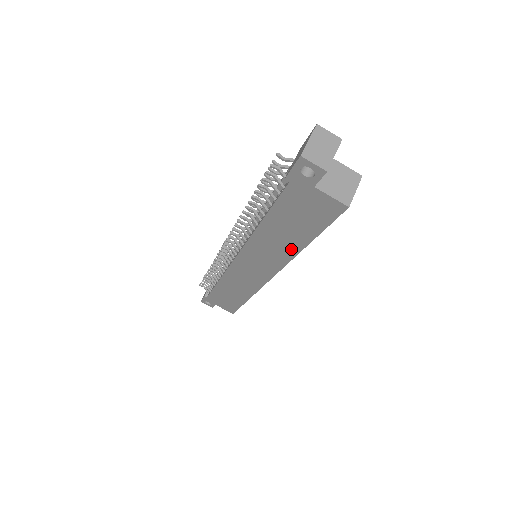
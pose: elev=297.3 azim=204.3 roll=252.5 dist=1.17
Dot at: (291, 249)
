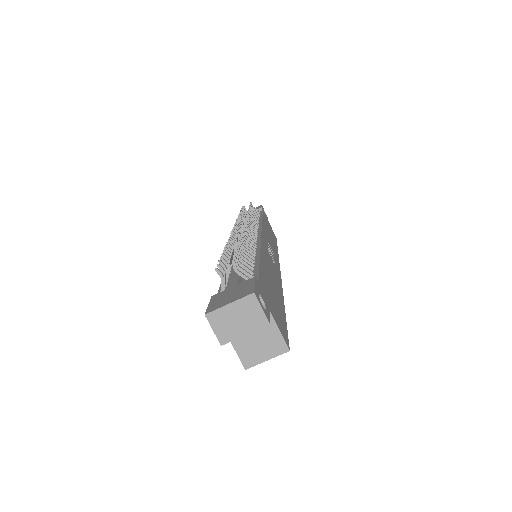
Dot at: occluded
